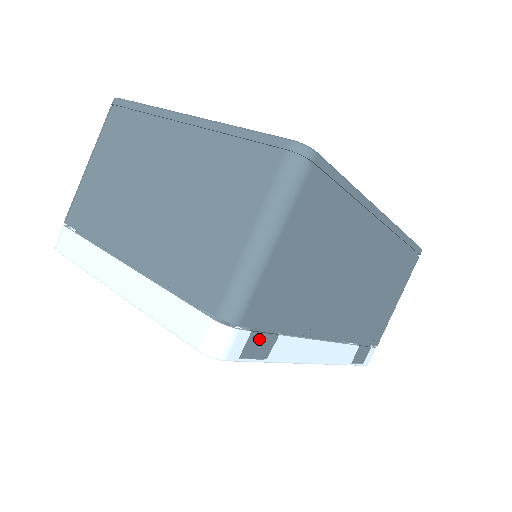
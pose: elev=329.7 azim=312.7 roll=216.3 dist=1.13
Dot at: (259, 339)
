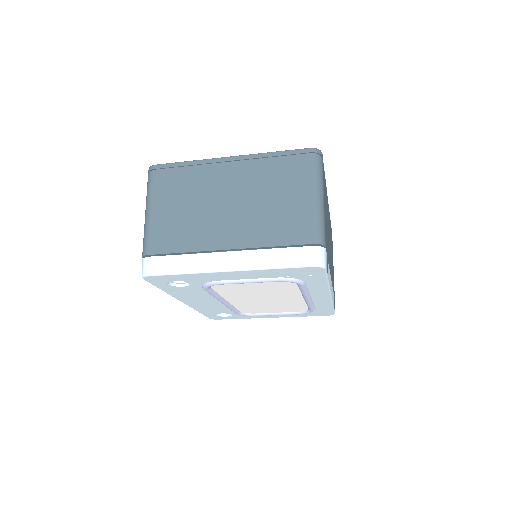
Dot at: (327, 261)
